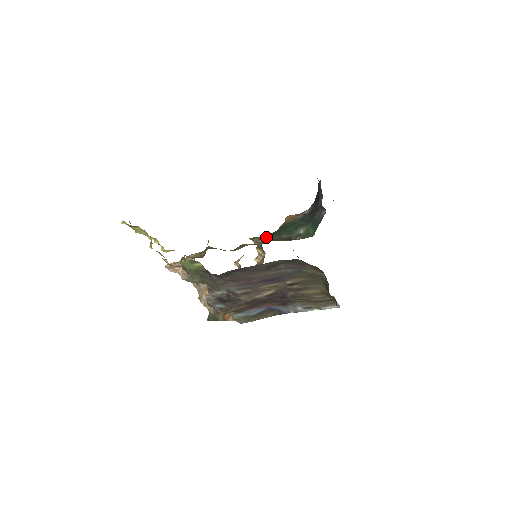
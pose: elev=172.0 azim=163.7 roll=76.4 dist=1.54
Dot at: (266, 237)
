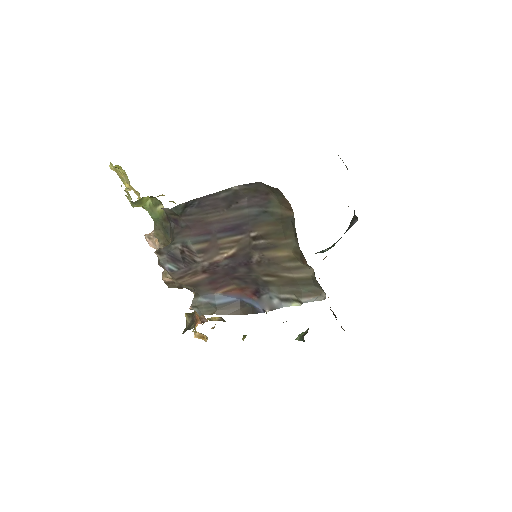
Dot at: occluded
